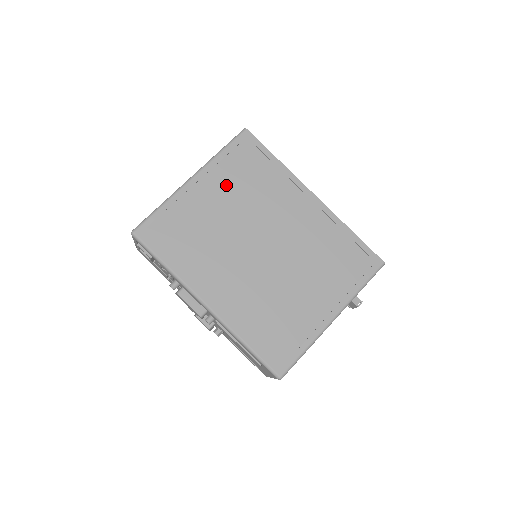
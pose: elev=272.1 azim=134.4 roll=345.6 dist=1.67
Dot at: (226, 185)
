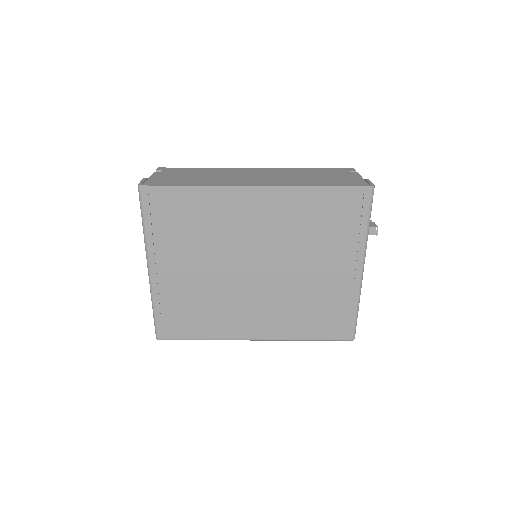
Dot at: (178, 249)
